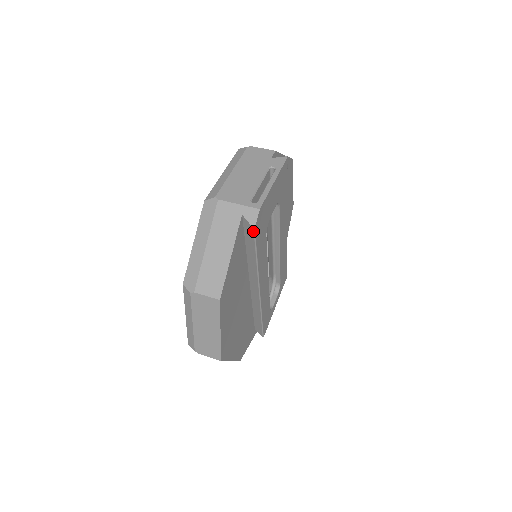
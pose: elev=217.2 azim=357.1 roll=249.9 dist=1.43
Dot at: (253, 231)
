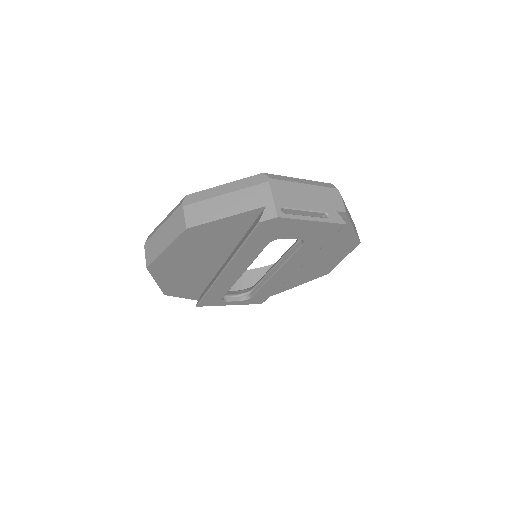
Dot at: (257, 223)
